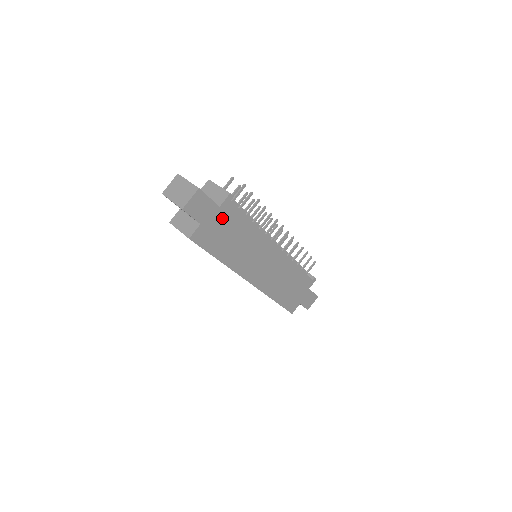
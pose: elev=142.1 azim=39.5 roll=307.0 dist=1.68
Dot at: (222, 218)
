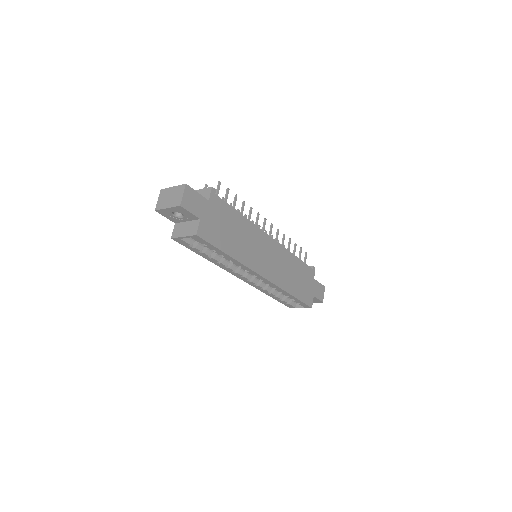
Dot at: (215, 212)
